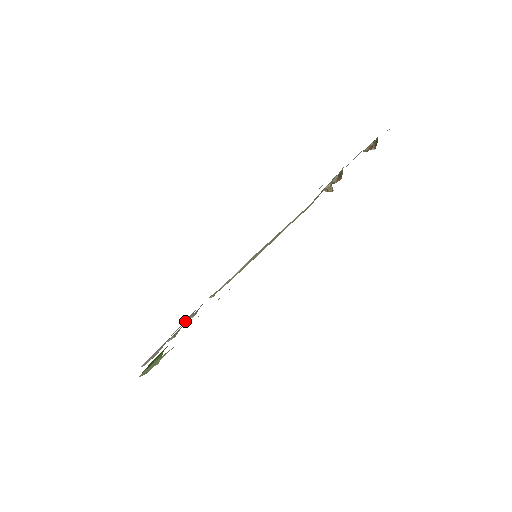
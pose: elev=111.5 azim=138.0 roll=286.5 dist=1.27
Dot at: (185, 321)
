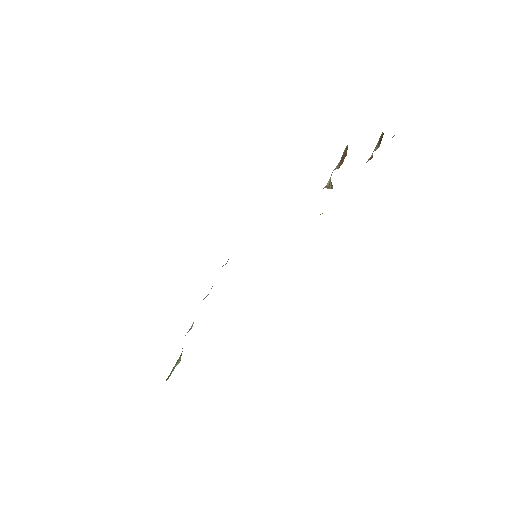
Dot at: occluded
